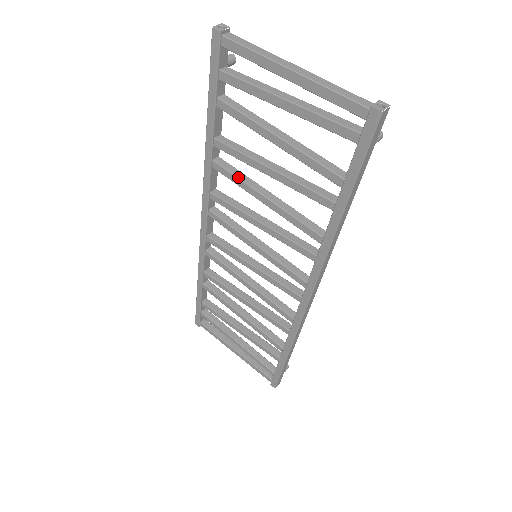
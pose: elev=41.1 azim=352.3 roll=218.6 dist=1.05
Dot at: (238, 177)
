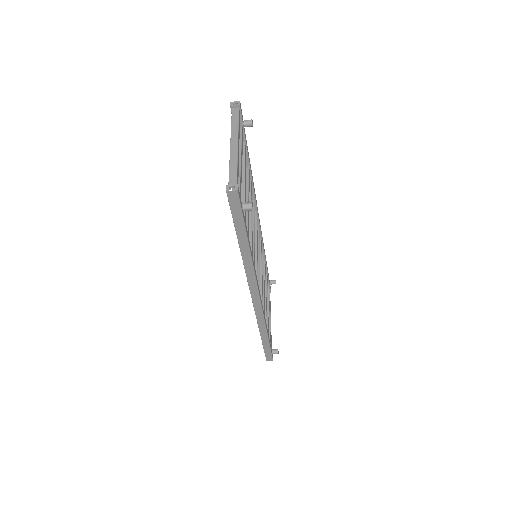
Dot at: occluded
